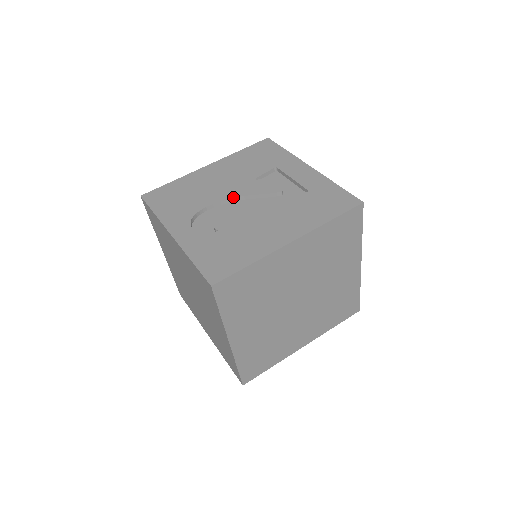
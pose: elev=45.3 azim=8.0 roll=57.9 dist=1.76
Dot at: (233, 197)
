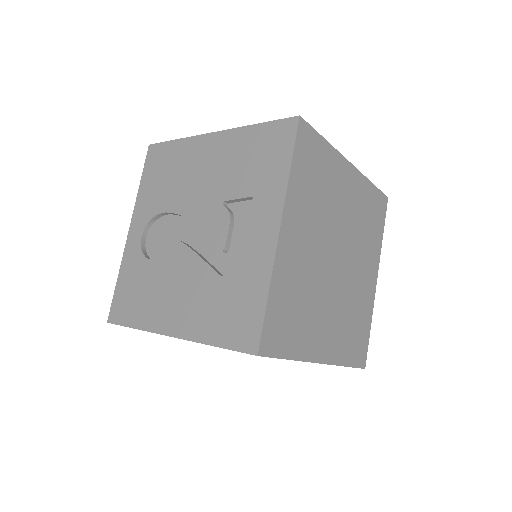
Dot at: (188, 218)
